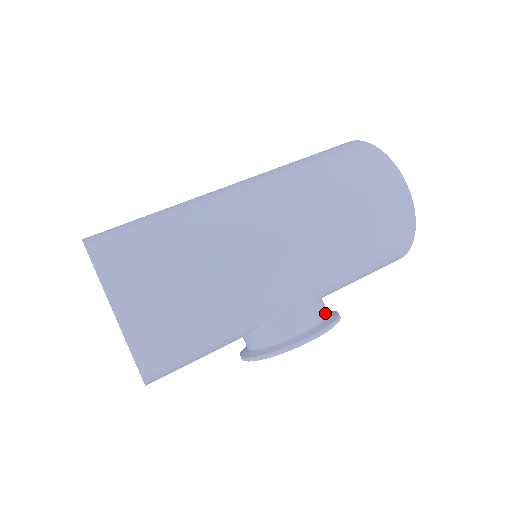
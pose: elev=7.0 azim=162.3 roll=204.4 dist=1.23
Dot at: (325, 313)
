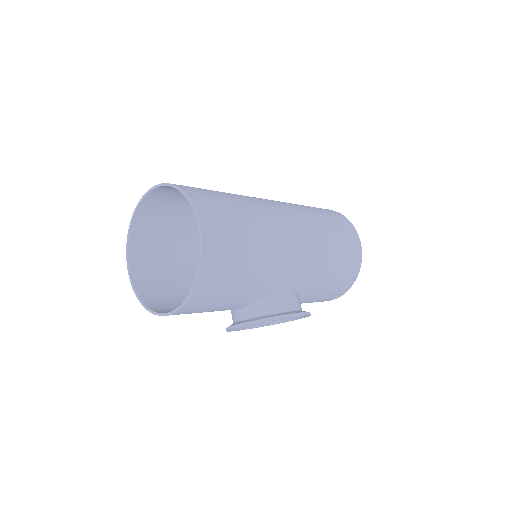
Dot at: occluded
